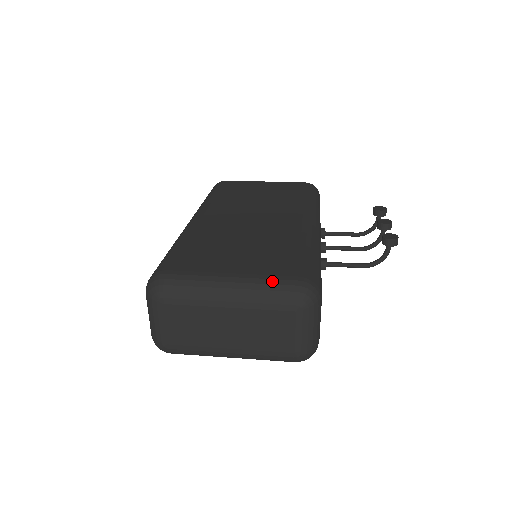
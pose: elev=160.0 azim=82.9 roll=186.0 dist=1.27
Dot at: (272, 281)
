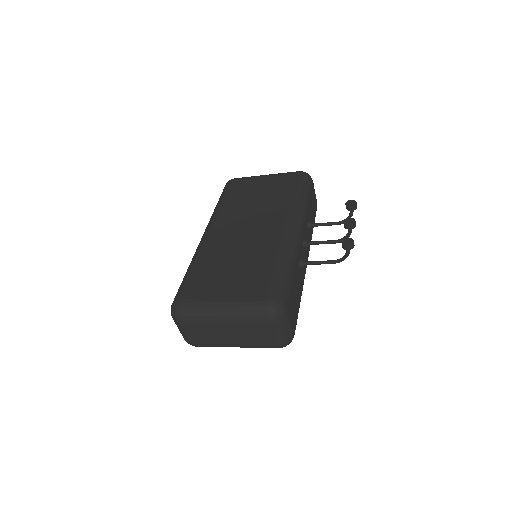
Dot at: (249, 303)
